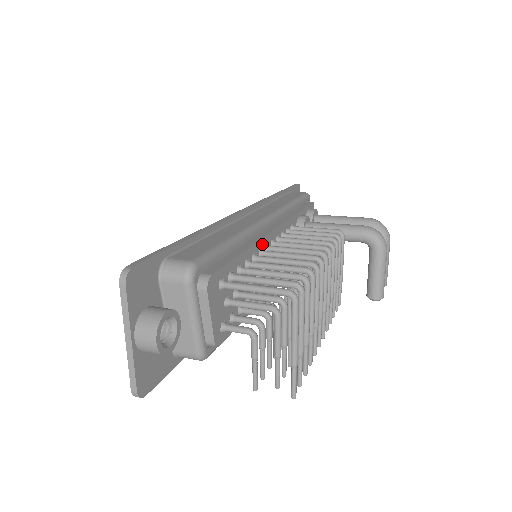
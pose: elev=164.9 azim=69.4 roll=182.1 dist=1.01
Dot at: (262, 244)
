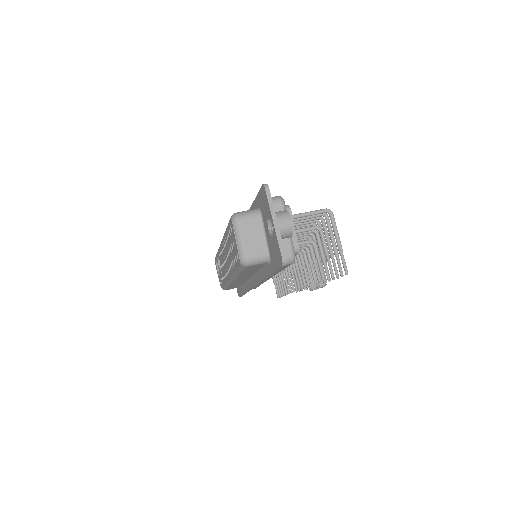
Dot at: occluded
